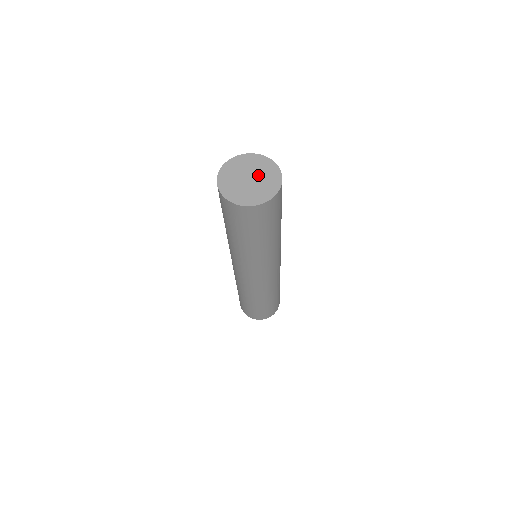
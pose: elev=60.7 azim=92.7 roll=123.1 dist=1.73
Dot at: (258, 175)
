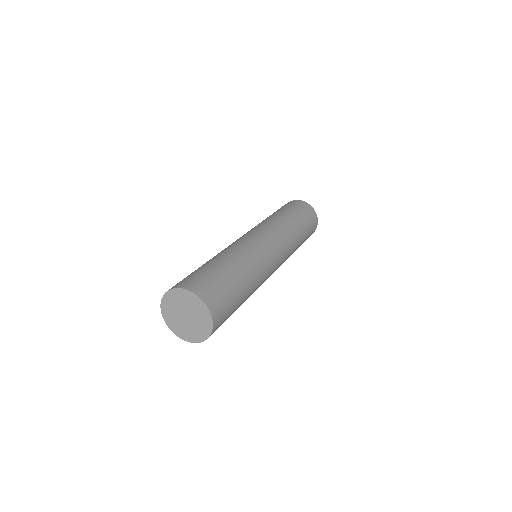
Dot at: (191, 312)
